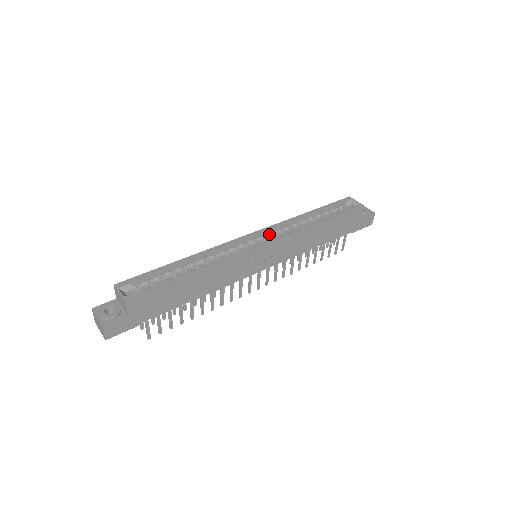
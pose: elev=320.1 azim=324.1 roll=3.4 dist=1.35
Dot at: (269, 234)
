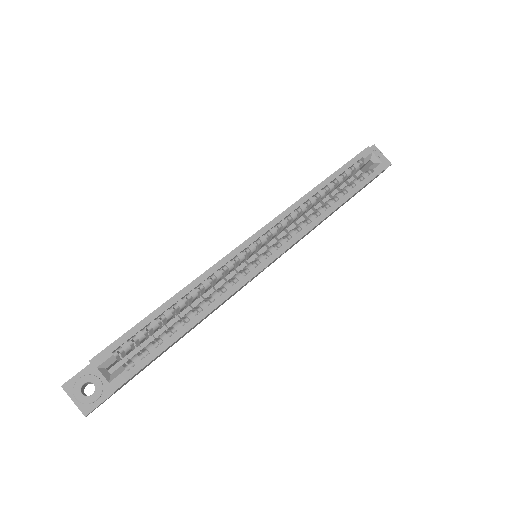
Dot at: (276, 231)
